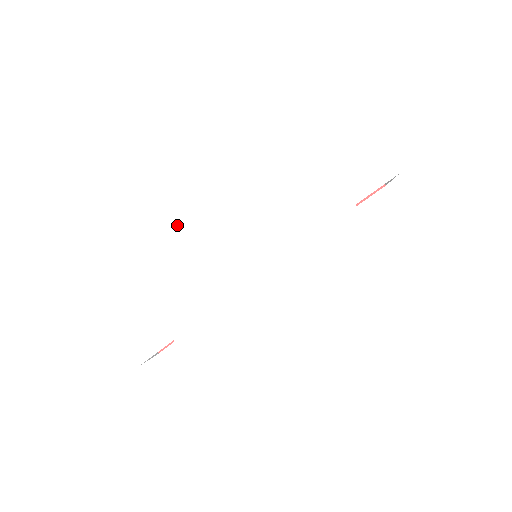
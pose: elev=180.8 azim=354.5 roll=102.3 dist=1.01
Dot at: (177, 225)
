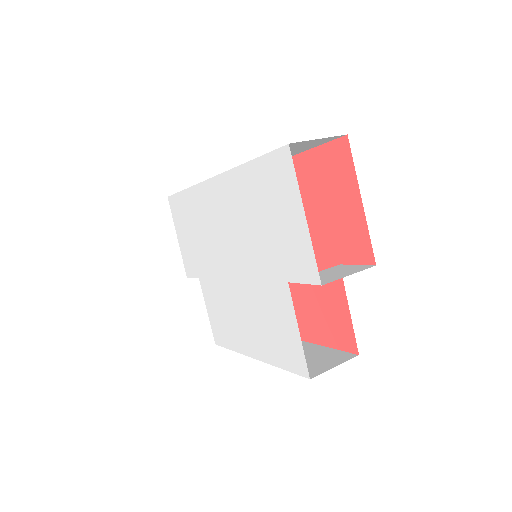
Dot at: (203, 209)
